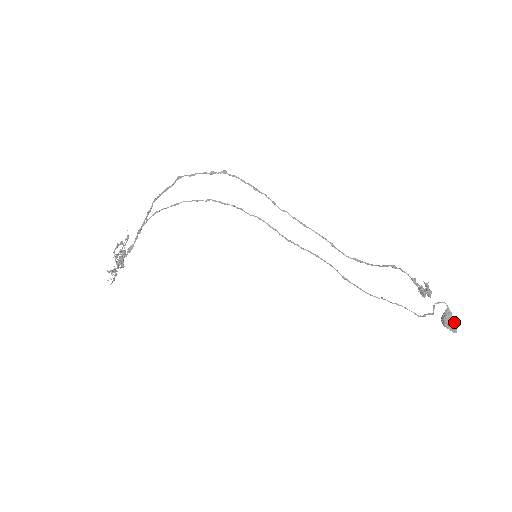
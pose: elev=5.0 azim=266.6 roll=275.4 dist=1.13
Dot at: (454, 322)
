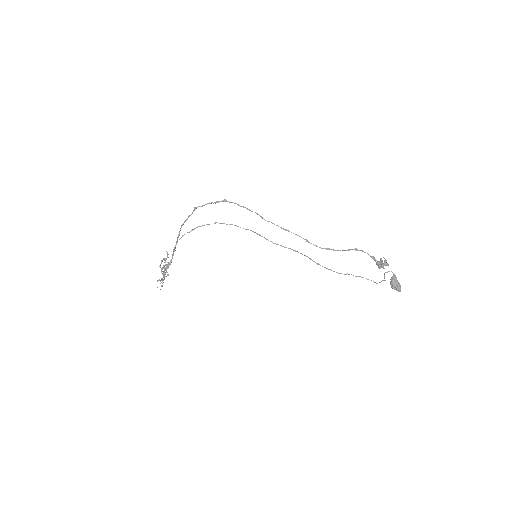
Dot at: (398, 284)
